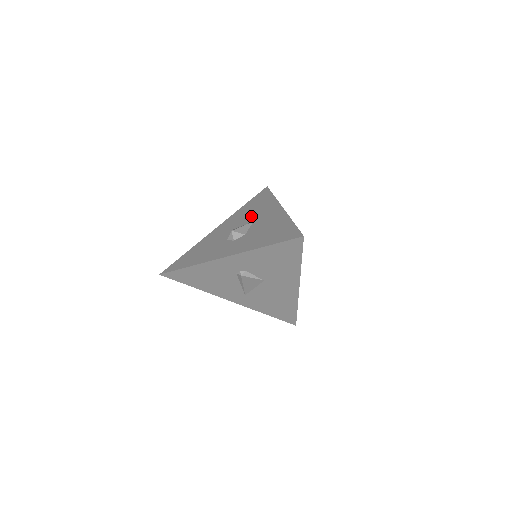
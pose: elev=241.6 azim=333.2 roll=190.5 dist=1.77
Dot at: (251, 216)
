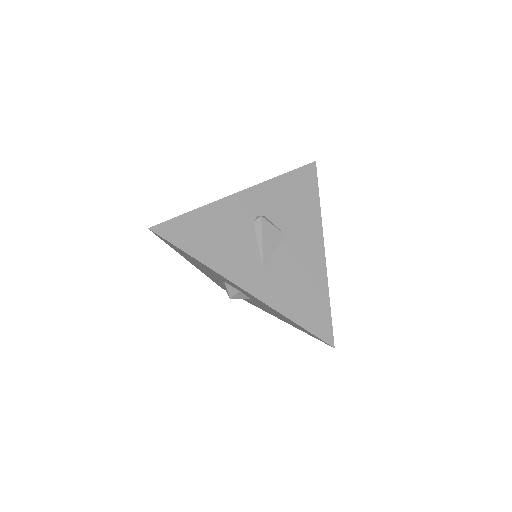
Dot at: occluded
